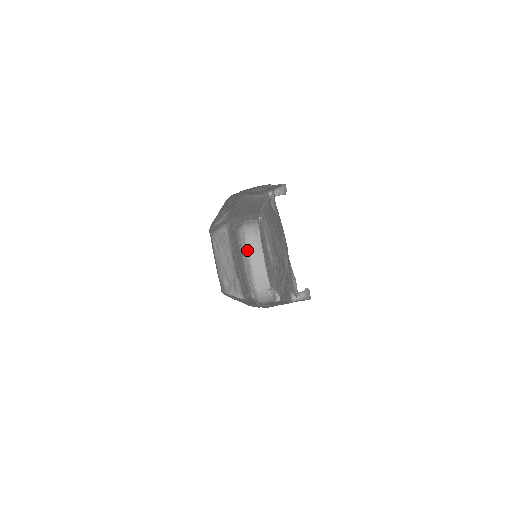
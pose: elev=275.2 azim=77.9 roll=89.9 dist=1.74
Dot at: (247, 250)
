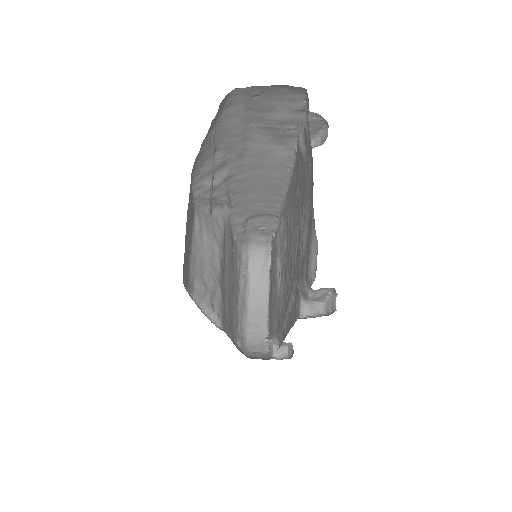
Dot at: (247, 282)
